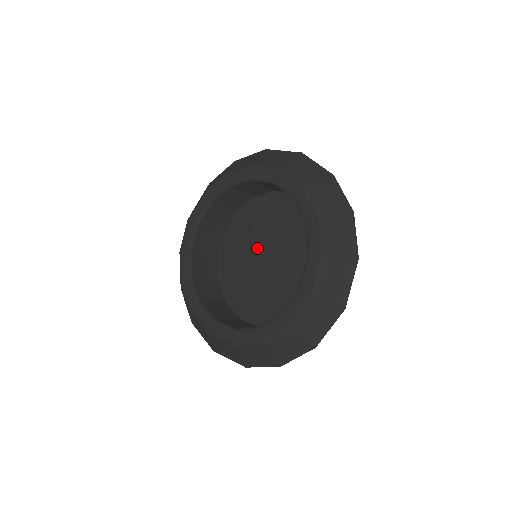
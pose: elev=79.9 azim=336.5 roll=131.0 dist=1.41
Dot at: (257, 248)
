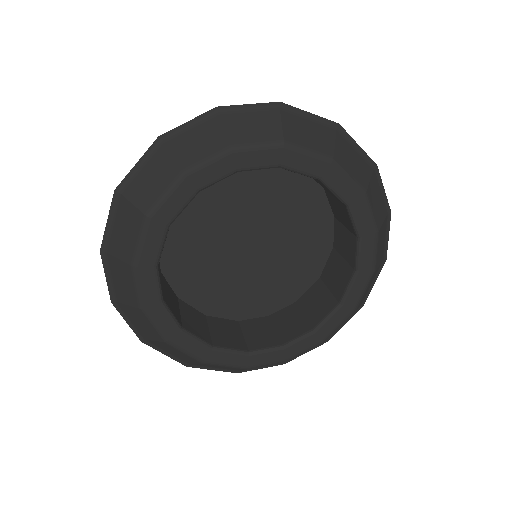
Dot at: (231, 230)
